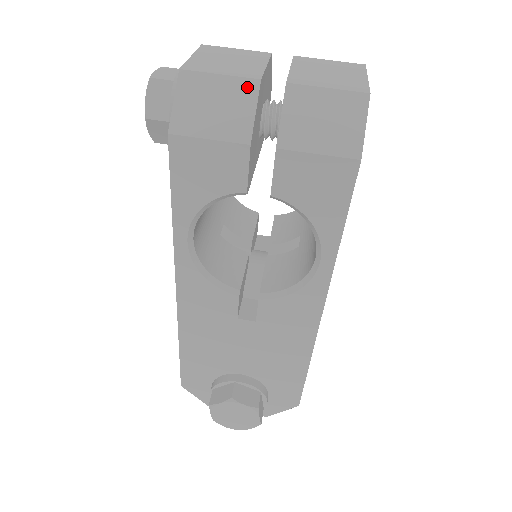
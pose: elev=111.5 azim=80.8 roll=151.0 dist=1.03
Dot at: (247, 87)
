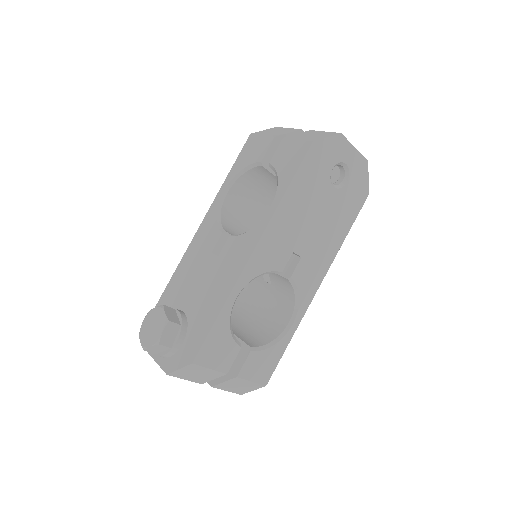
Dot at: (294, 130)
